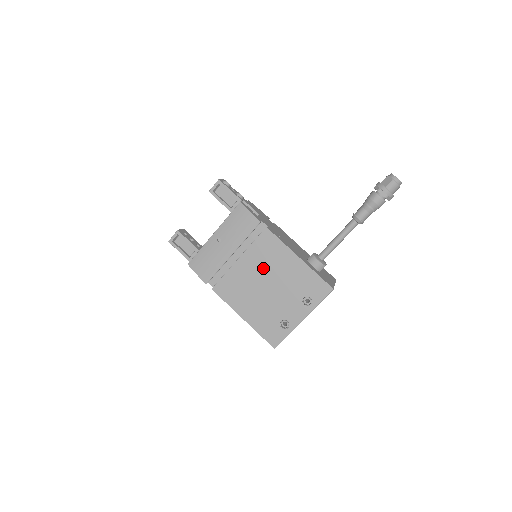
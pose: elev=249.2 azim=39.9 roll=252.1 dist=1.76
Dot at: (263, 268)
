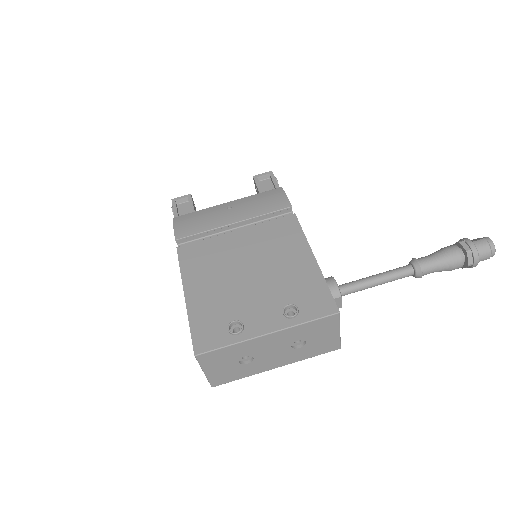
Dot at: (259, 250)
